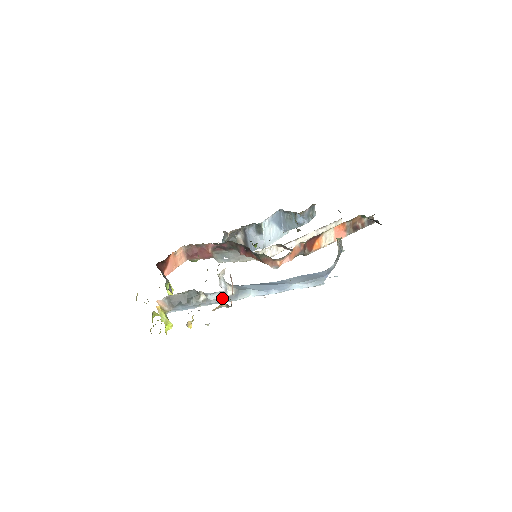
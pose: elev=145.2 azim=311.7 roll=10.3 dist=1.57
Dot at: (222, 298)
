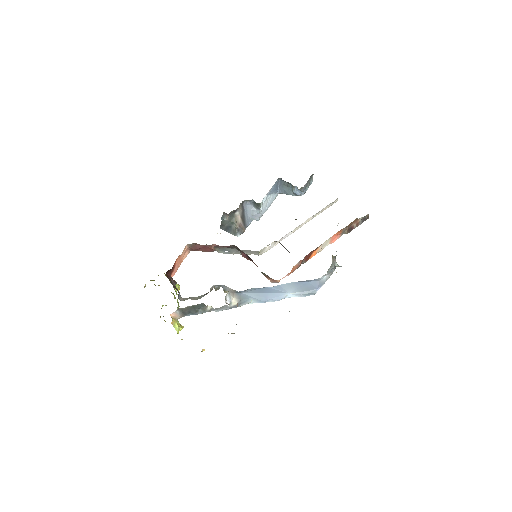
Dot at: occluded
